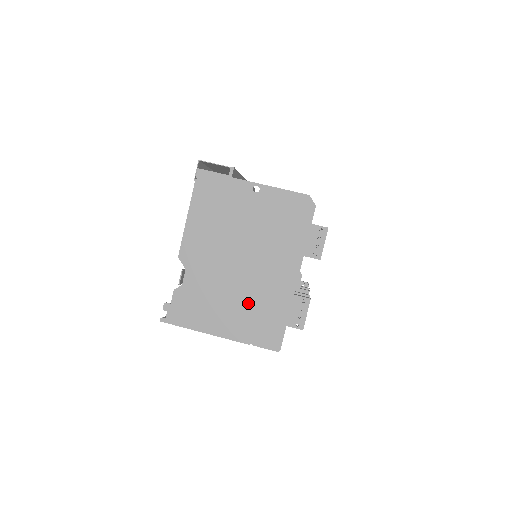
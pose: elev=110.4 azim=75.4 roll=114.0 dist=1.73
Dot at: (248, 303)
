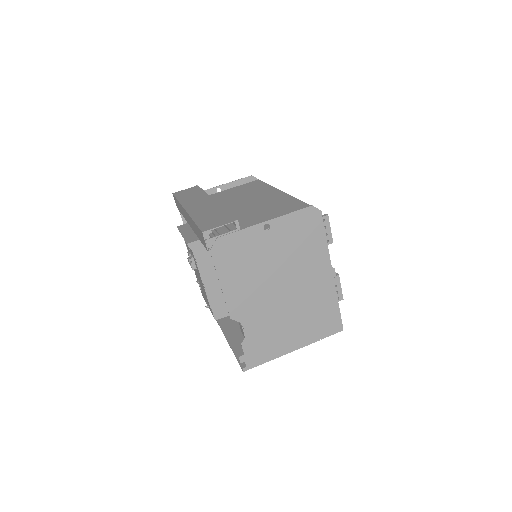
Dot at: (304, 314)
